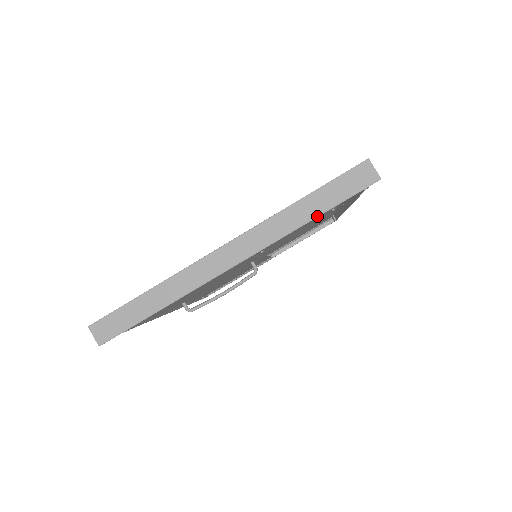
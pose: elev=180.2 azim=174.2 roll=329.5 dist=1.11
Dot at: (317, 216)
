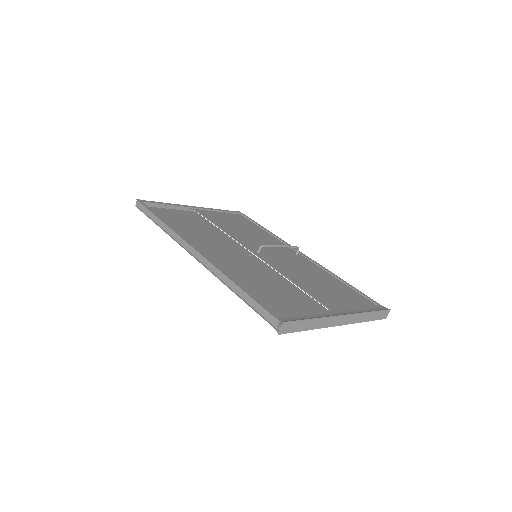
Dot at: (368, 321)
